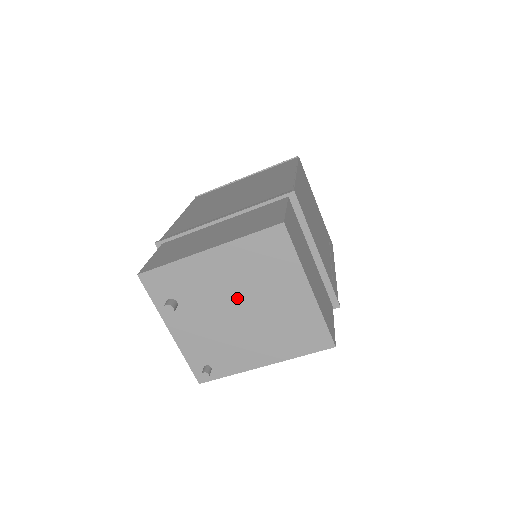
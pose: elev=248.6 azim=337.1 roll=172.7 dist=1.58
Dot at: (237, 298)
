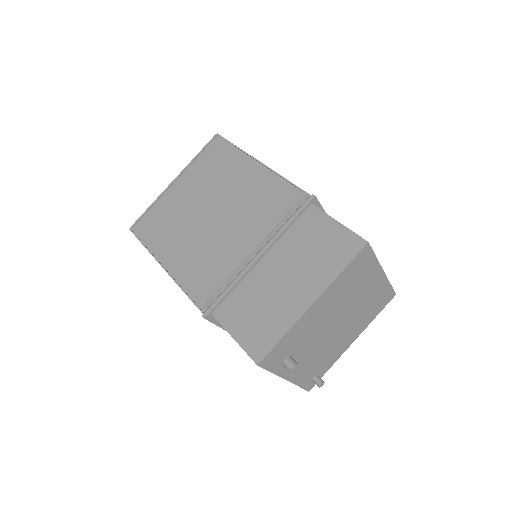
Dot at: (335, 318)
